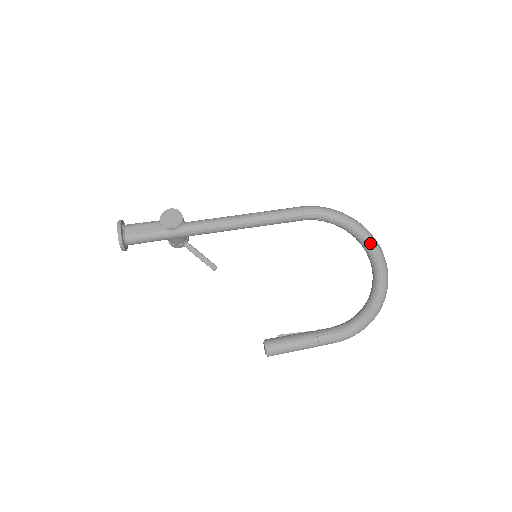
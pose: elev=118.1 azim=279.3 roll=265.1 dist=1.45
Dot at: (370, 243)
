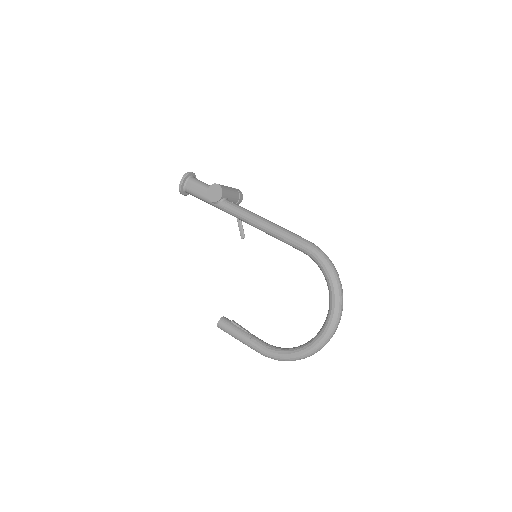
Dot at: (331, 310)
